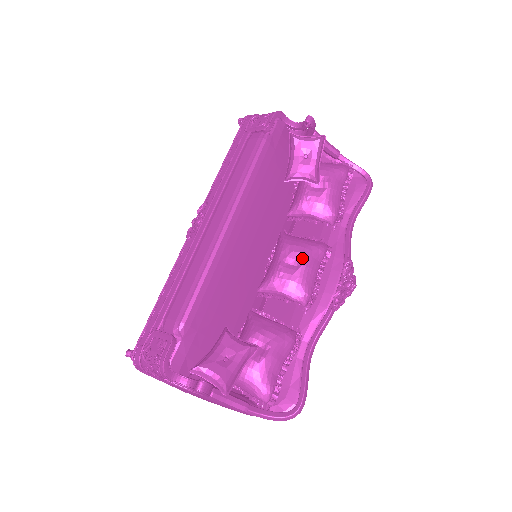
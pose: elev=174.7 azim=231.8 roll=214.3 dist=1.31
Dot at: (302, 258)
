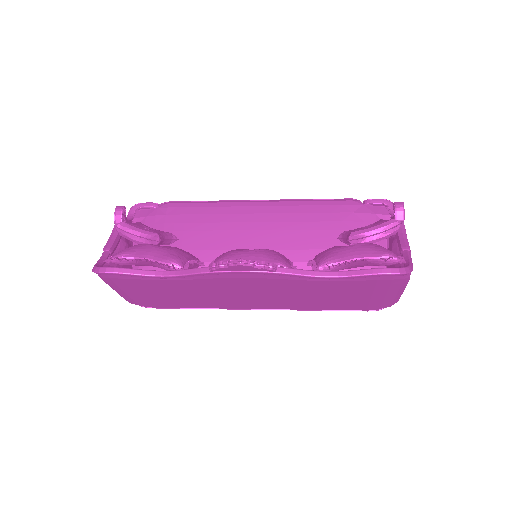
Dot at: (259, 249)
